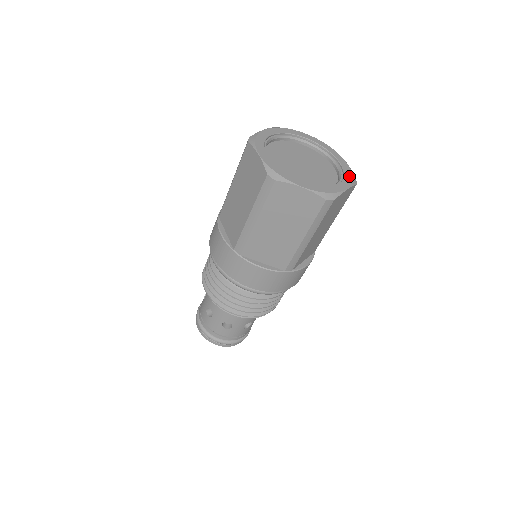
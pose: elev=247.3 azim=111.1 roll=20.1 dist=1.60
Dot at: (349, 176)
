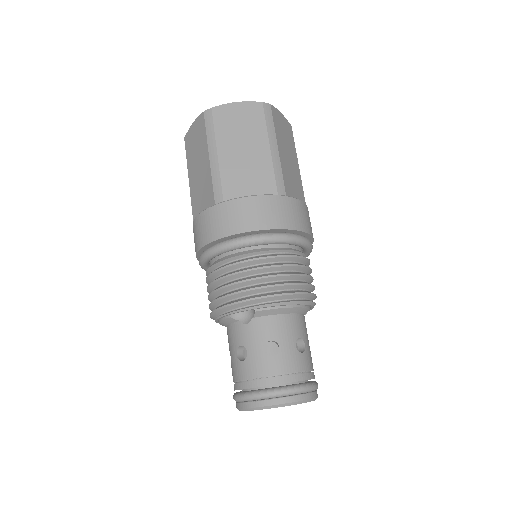
Dot at: occluded
